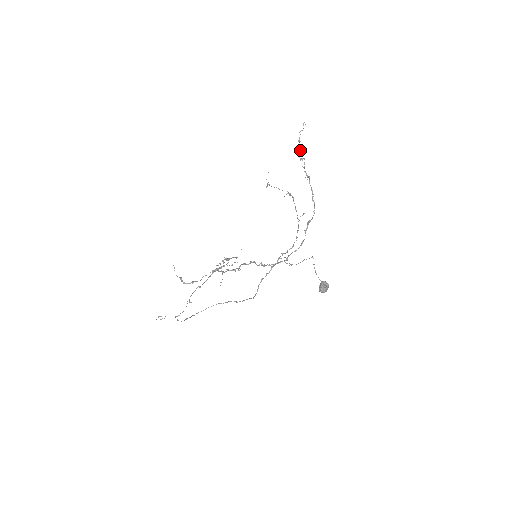
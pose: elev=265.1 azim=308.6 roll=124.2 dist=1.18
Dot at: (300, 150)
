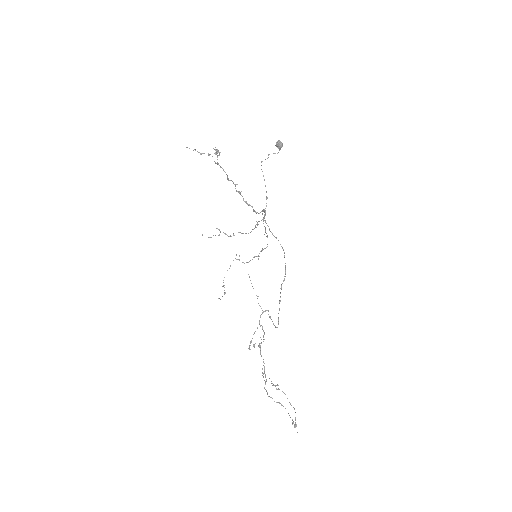
Dot at: (213, 235)
